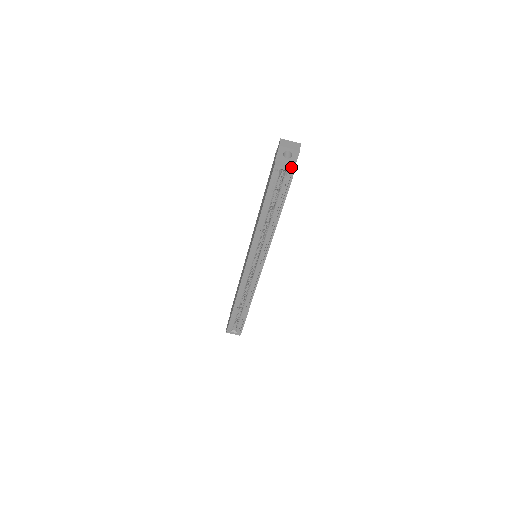
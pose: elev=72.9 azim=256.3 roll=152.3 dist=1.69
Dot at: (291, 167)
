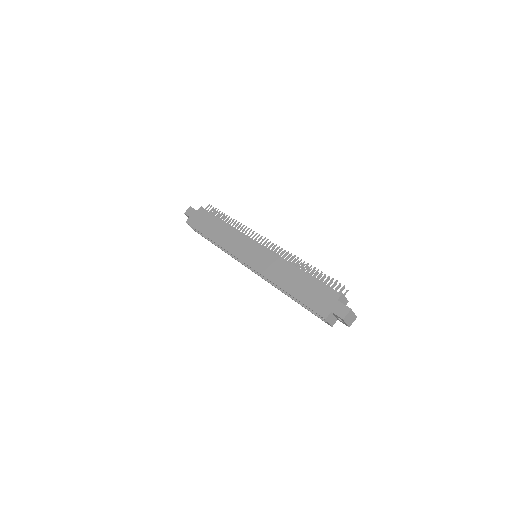
Dot at: (333, 323)
